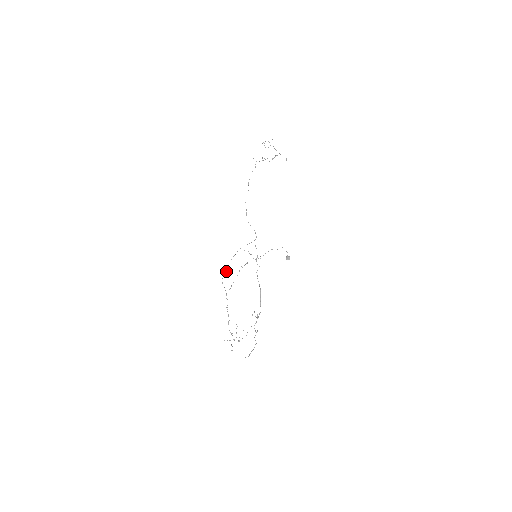
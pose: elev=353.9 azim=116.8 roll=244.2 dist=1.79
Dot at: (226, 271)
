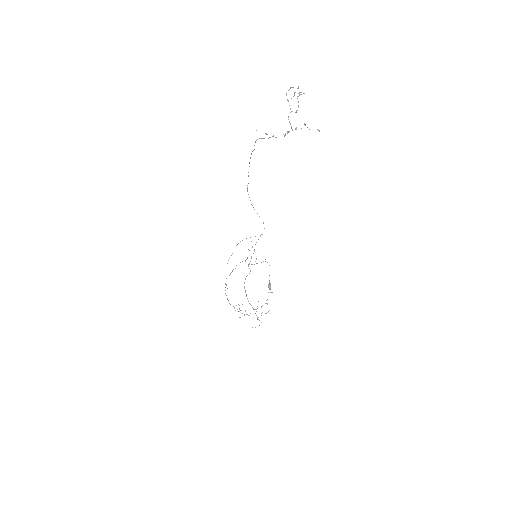
Dot at: occluded
